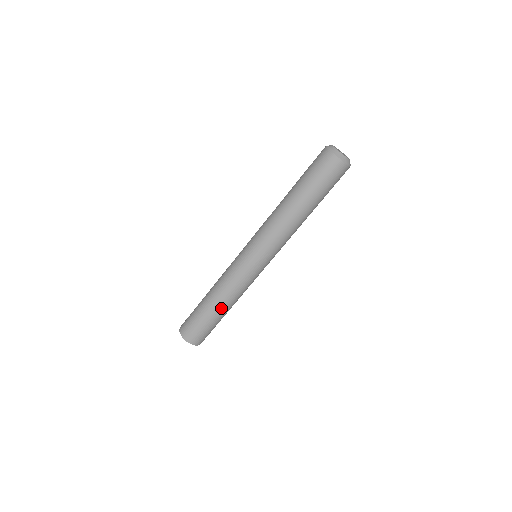
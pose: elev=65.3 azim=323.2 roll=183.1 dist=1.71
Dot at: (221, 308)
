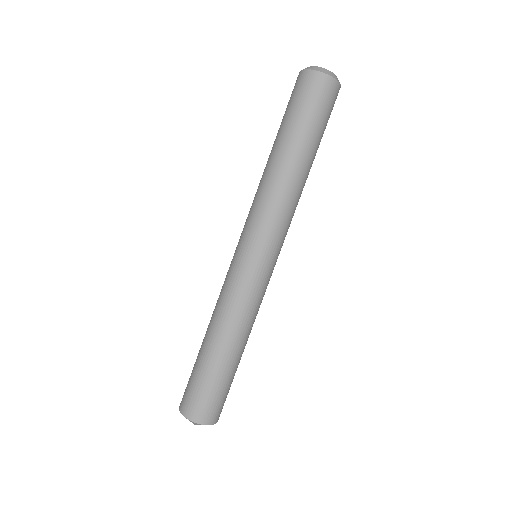
Dot at: (230, 349)
